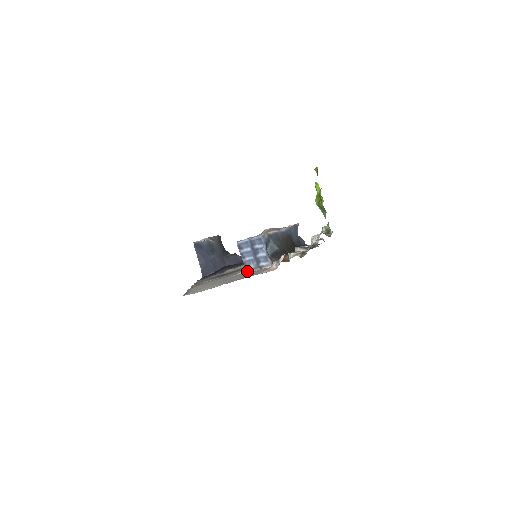
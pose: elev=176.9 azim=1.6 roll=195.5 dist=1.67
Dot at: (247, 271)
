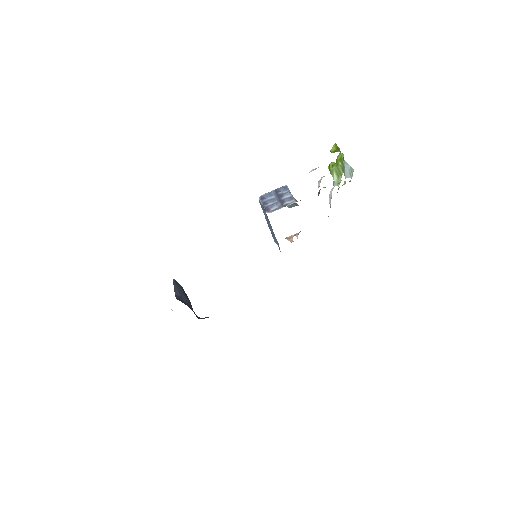
Dot at: (269, 212)
